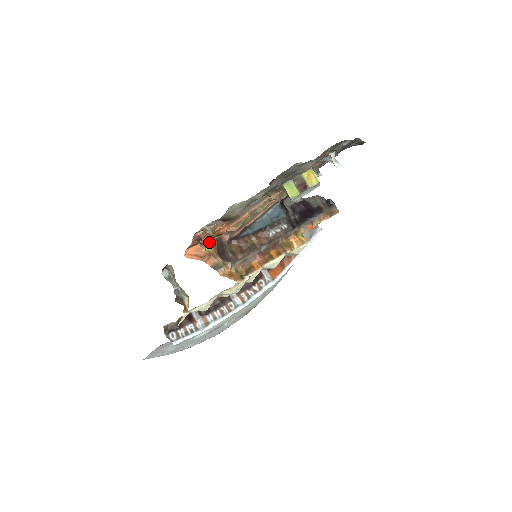
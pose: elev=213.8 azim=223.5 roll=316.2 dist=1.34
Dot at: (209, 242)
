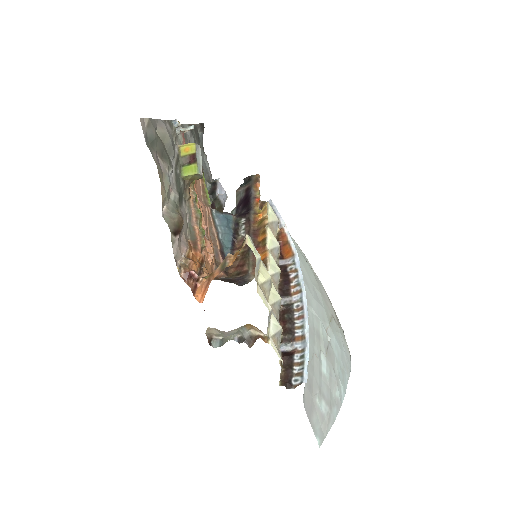
Dot at: (203, 276)
